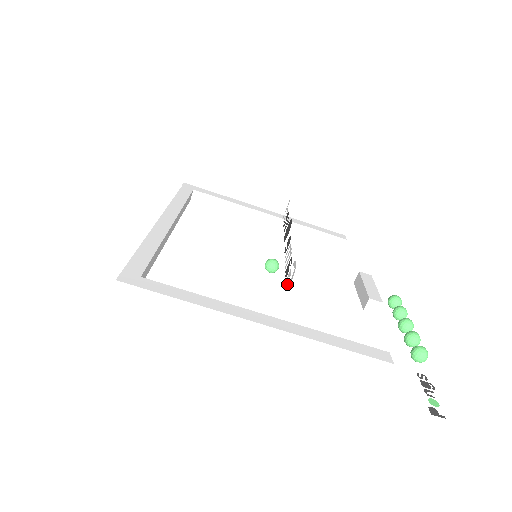
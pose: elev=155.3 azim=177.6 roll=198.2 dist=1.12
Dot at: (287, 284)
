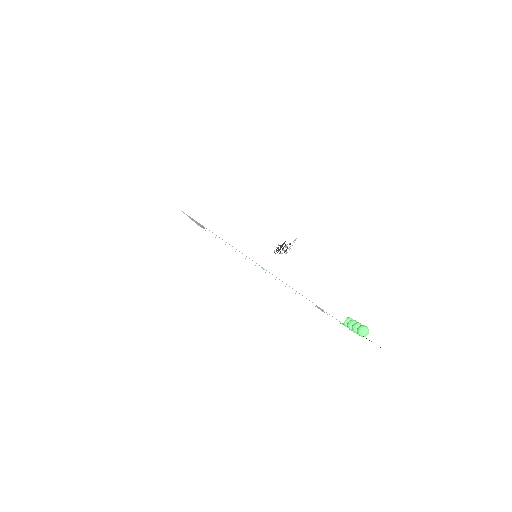
Dot at: (287, 252)
